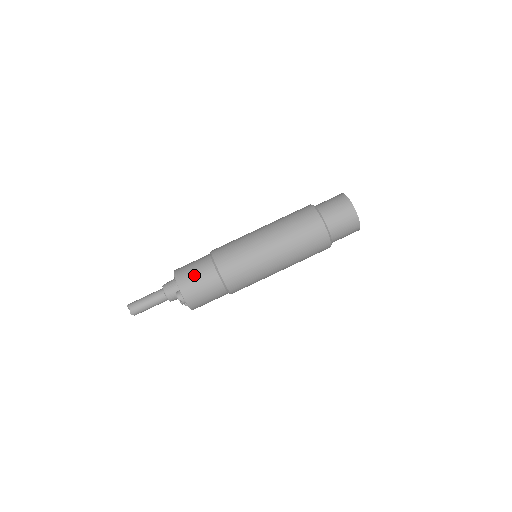
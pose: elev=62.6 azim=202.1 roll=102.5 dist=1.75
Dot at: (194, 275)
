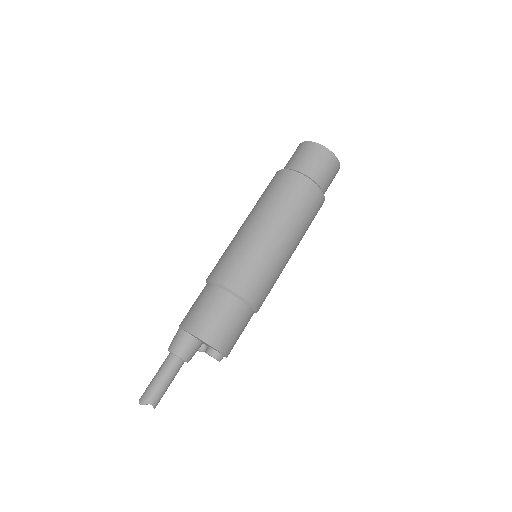
Dot at: (231, 329)
